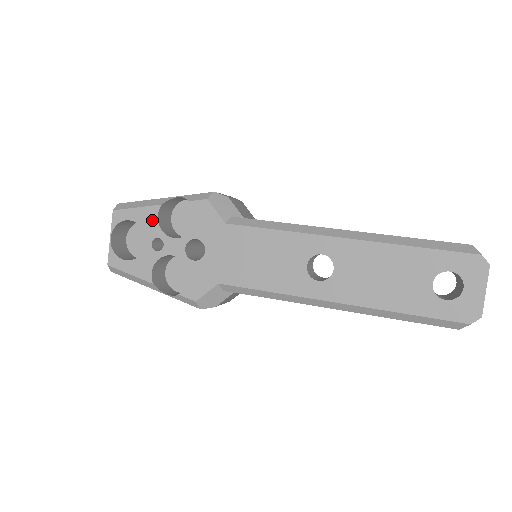
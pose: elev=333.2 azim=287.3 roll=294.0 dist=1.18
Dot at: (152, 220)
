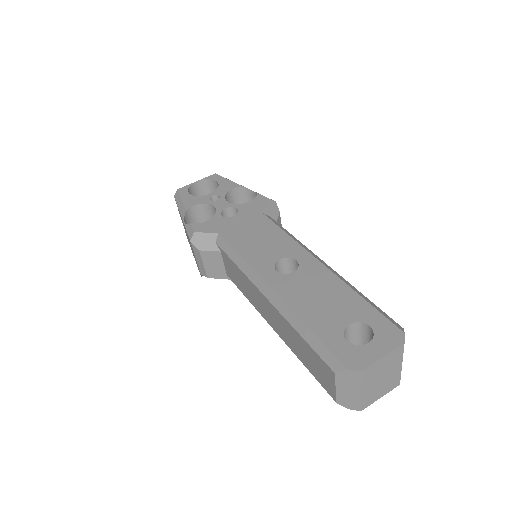
Dot at: (228, 188)
